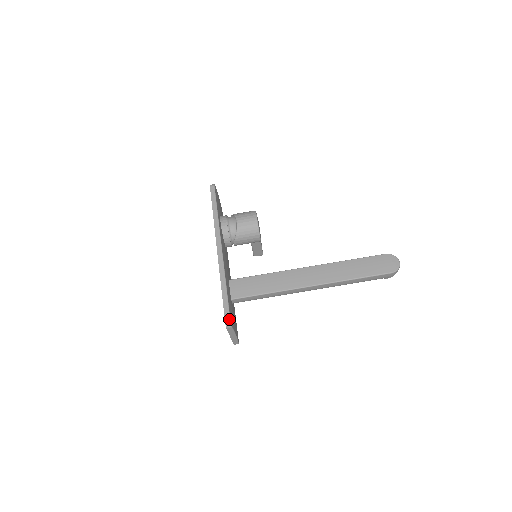
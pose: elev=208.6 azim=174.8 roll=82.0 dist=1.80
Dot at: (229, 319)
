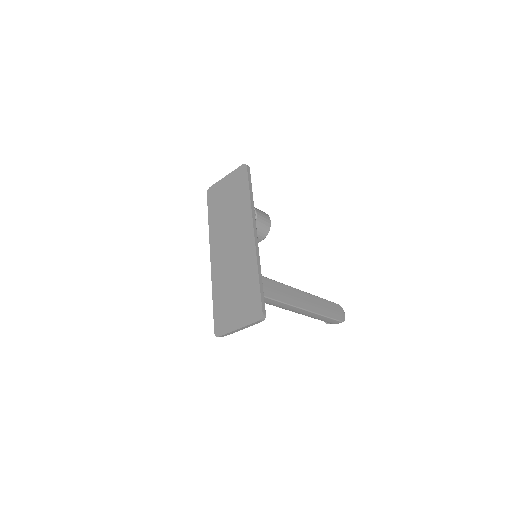
Dot at: (265, 312)
